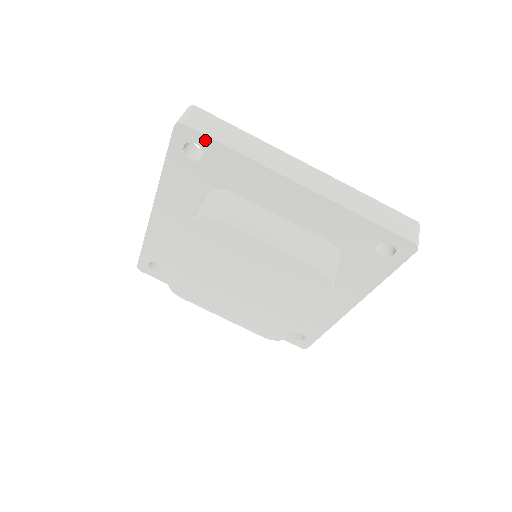
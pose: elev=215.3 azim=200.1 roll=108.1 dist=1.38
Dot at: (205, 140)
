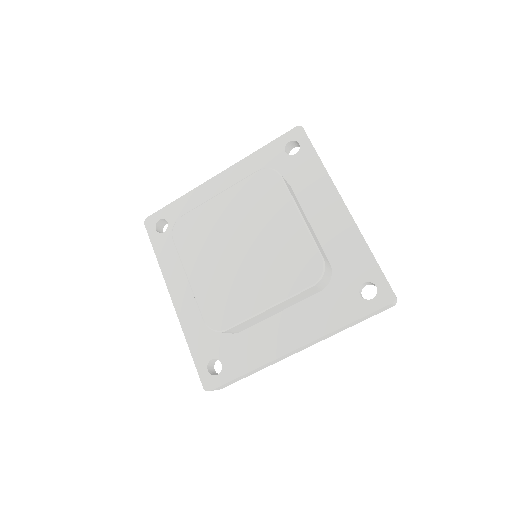
Dot at: (308, 144)
